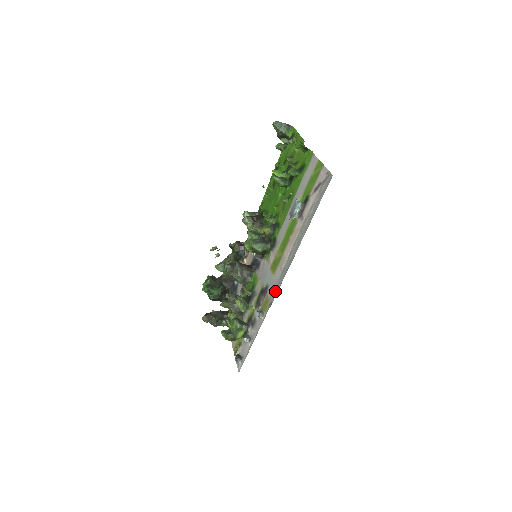
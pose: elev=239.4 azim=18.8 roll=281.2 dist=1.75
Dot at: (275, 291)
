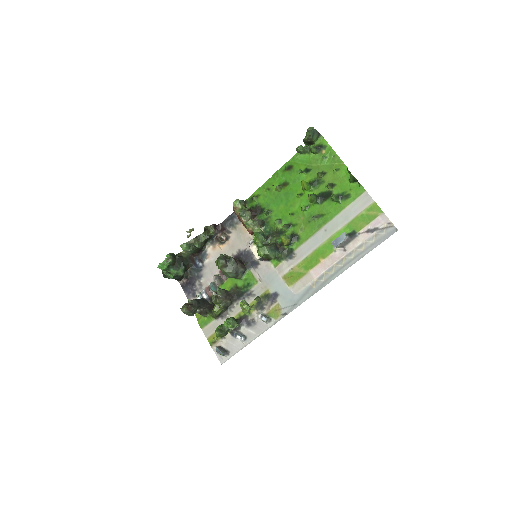
Dot at: (294, 304)
